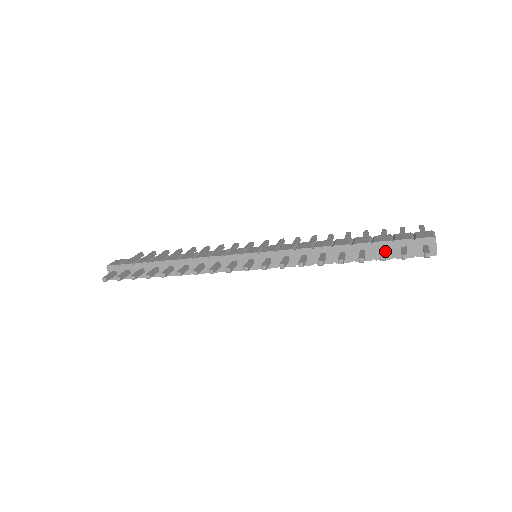
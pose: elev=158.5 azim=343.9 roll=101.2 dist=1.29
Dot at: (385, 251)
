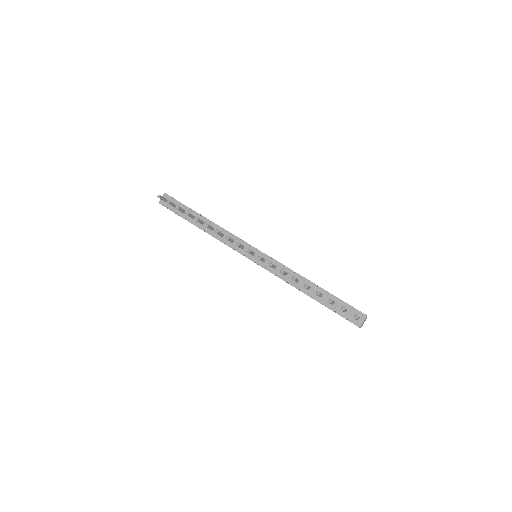
Dot at: (334, 302)
